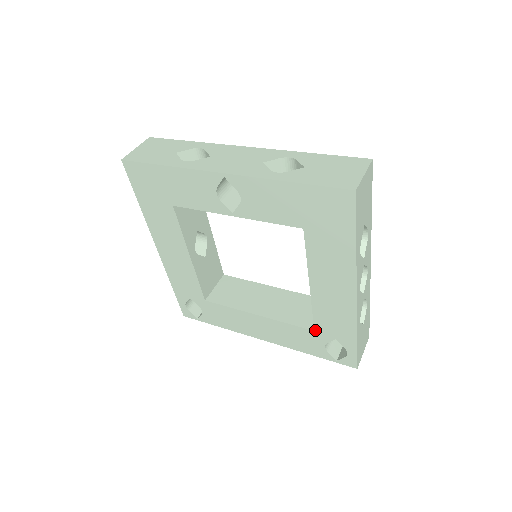
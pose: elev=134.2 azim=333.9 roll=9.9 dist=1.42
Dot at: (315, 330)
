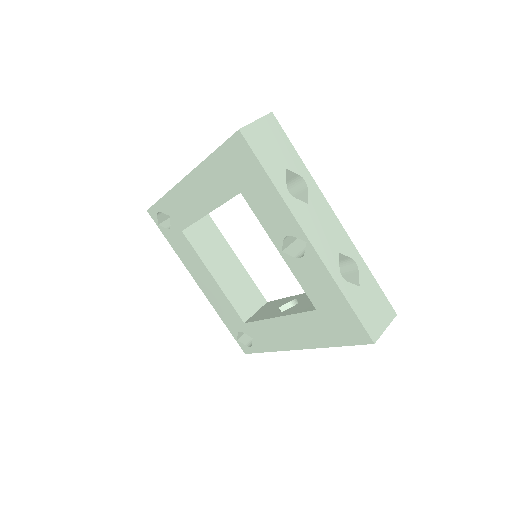
Dot at: (245, 324)
